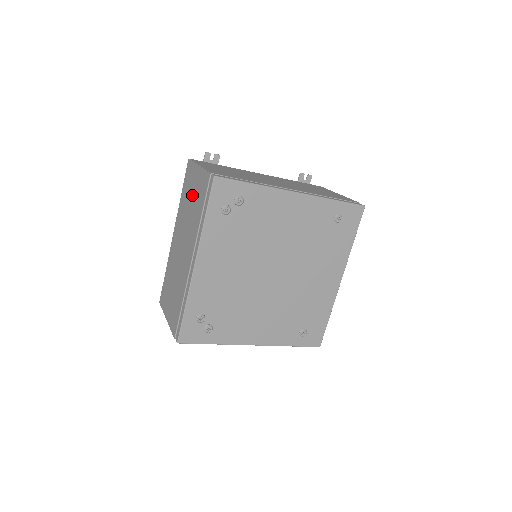
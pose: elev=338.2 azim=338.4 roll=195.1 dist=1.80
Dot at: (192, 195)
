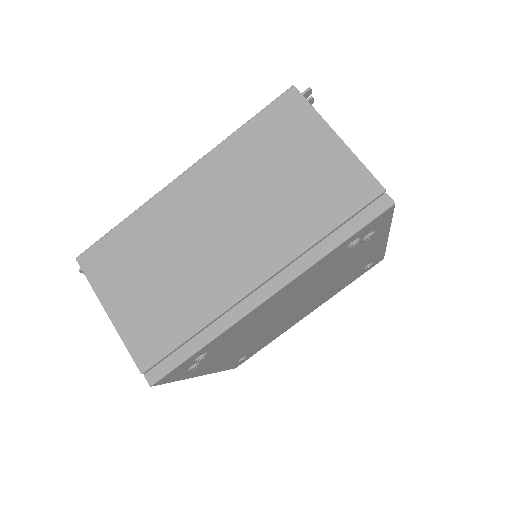
Dot at: (295, 169)
